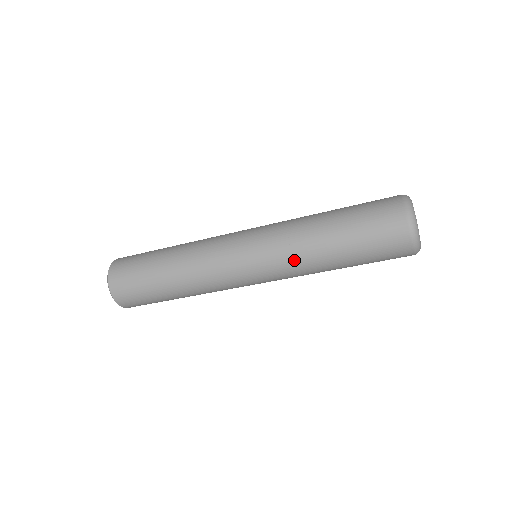
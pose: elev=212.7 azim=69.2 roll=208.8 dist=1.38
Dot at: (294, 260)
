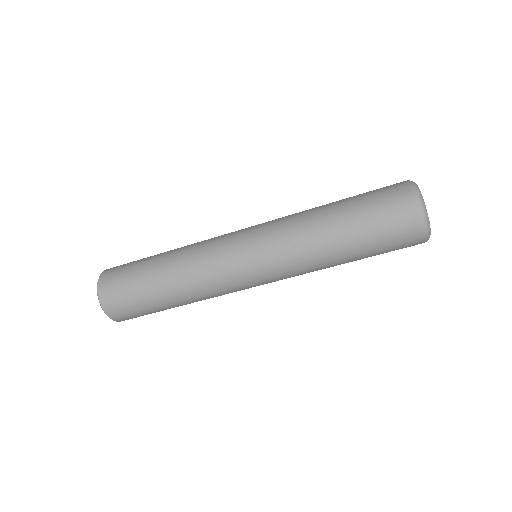
Dot at: (293, 238)
